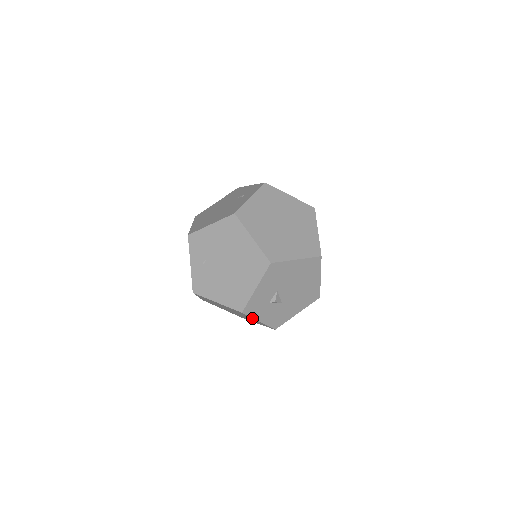
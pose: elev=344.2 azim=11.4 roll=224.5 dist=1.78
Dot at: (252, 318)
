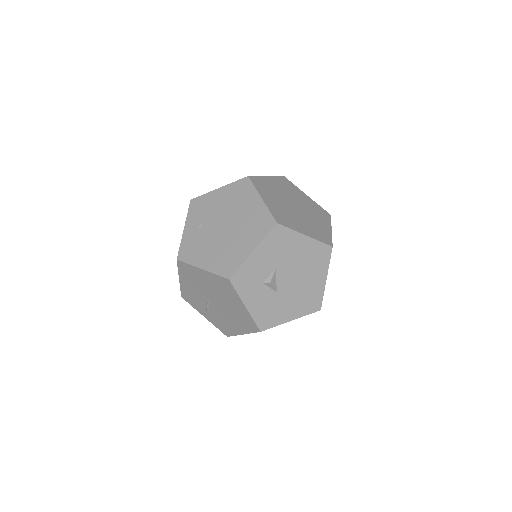
Dot at: (238, 299)
